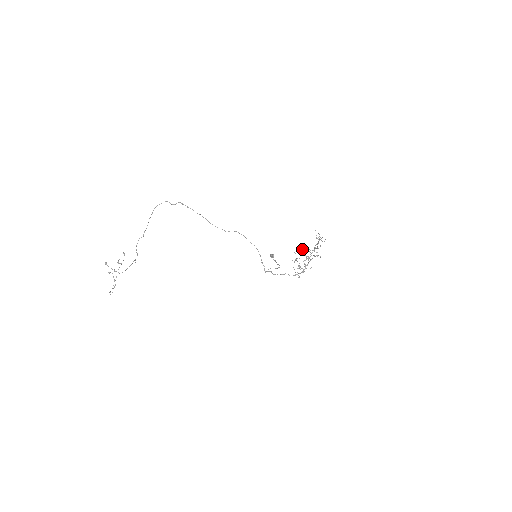
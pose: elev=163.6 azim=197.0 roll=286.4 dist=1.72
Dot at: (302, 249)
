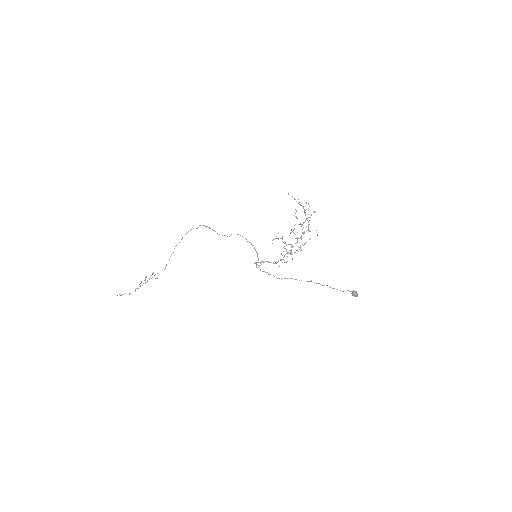
Dot at: occluded
